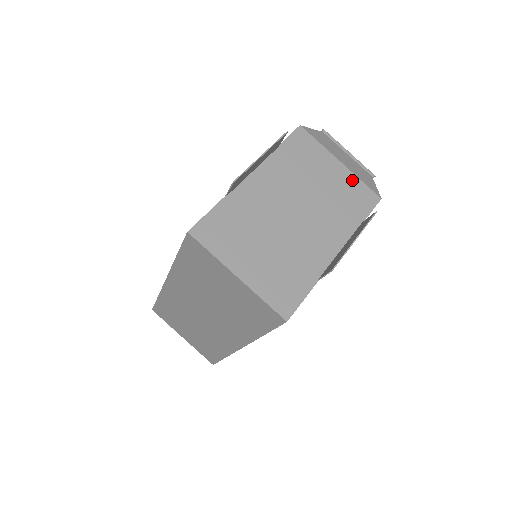
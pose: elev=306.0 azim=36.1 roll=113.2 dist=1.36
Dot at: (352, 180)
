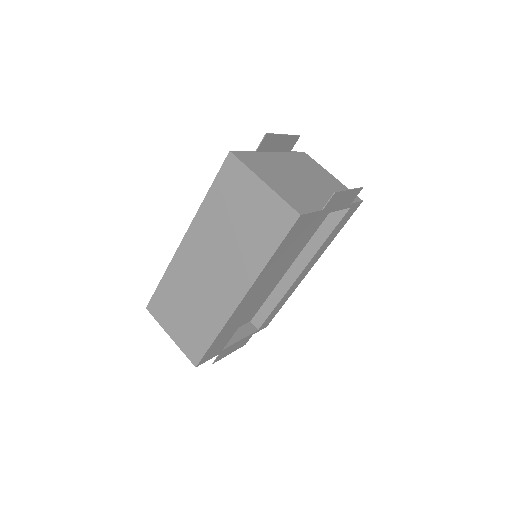
Dot at: (341, 185)
